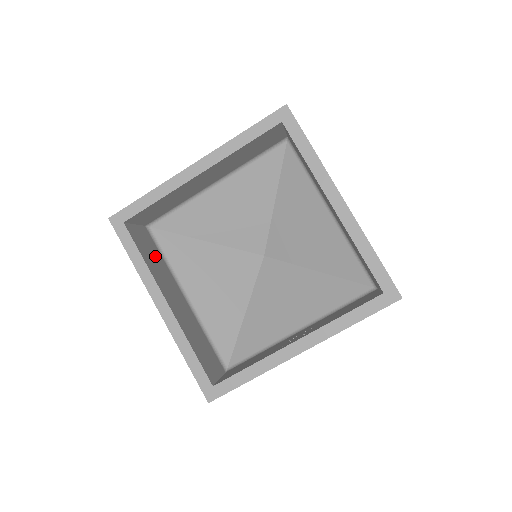
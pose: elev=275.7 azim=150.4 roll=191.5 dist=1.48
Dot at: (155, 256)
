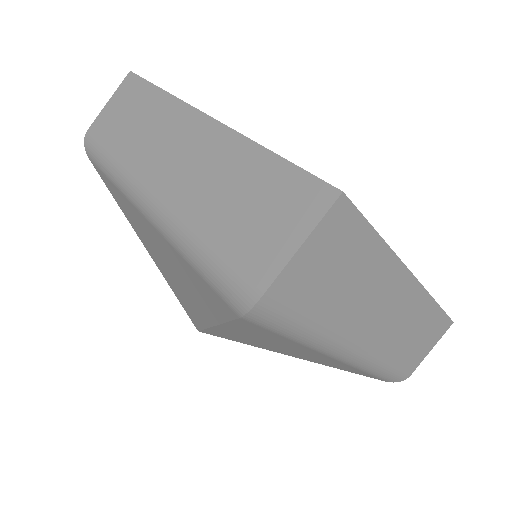
Dot at: occluded
